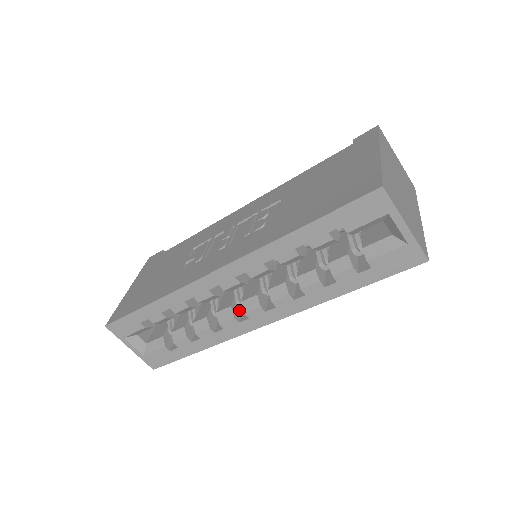
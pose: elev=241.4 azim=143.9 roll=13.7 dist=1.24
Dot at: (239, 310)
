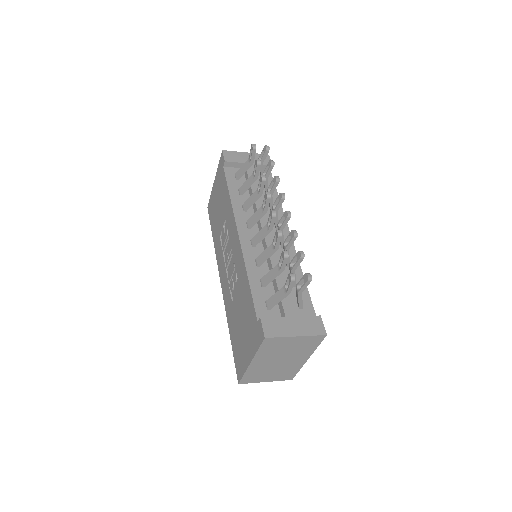
Dot at: occluded
